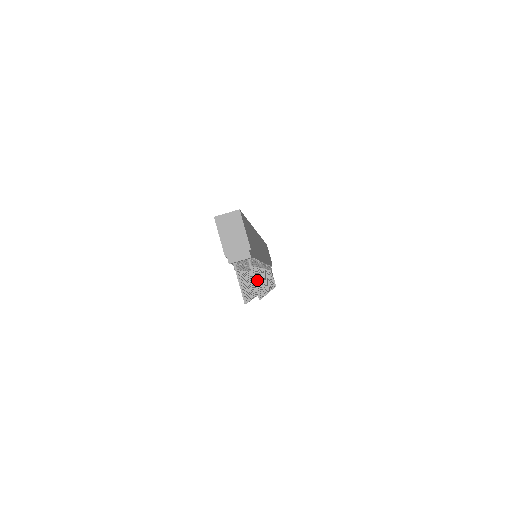
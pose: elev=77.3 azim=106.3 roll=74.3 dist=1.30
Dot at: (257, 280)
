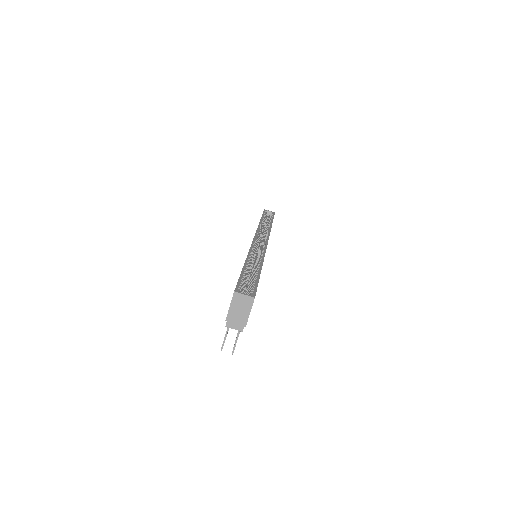
Dot at: occluded
